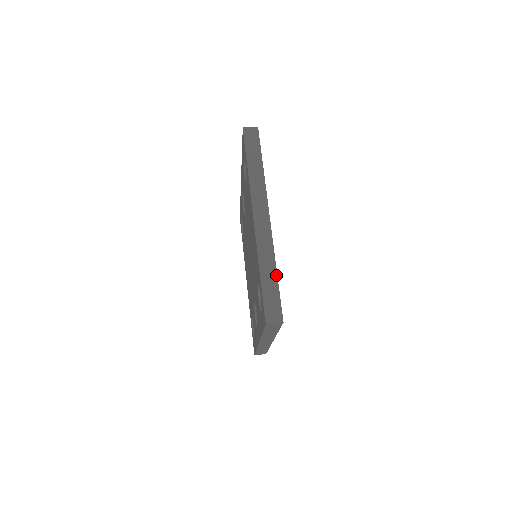
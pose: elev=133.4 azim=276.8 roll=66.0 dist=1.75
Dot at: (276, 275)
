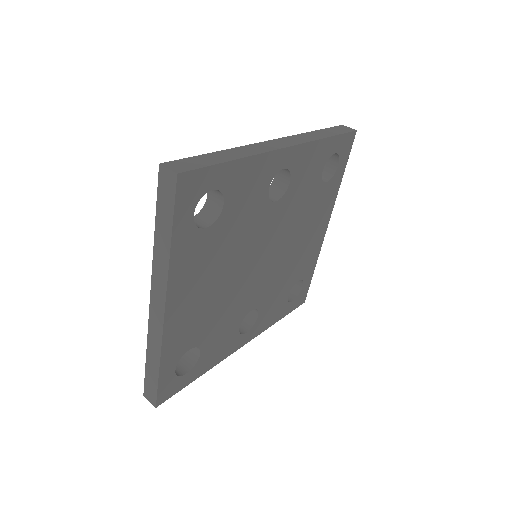
Dot at: (158, 369)
